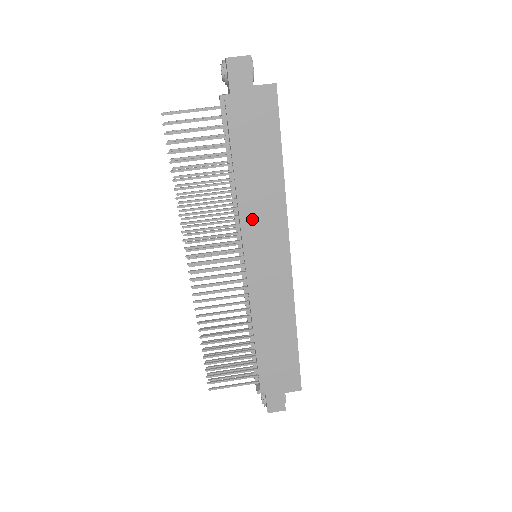
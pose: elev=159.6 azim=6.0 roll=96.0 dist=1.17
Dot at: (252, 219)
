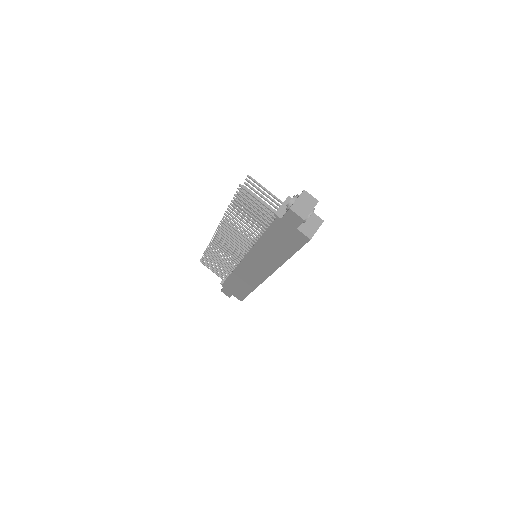
Dot at: (258, 254)
